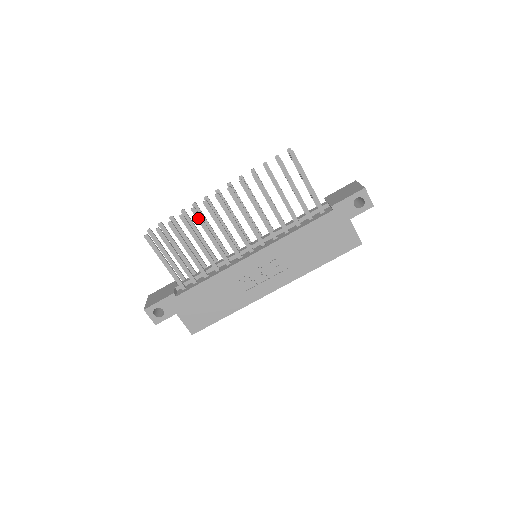
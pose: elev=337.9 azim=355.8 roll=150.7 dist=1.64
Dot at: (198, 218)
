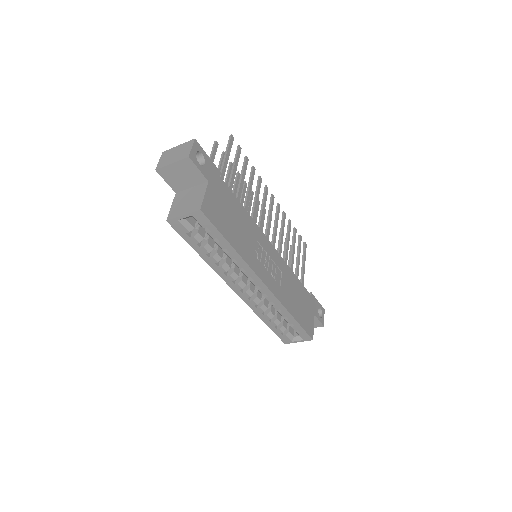
Dot at: (259, 184)
